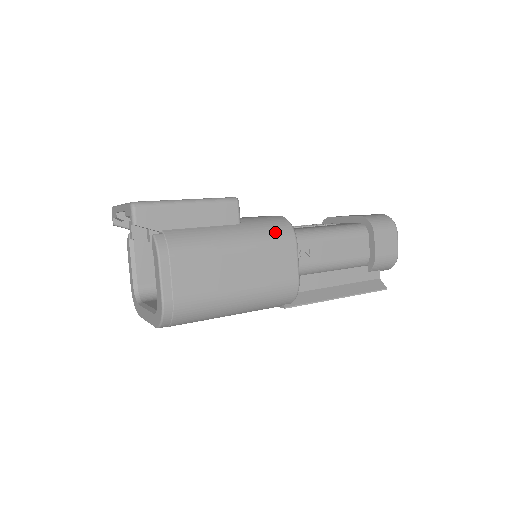
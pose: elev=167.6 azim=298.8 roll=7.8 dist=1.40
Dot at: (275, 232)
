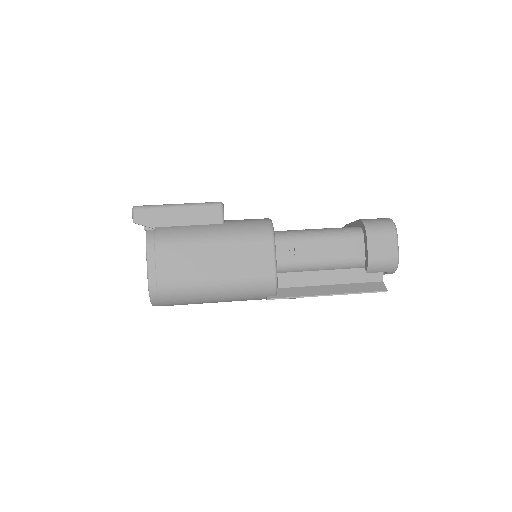
Dot at: (253, 230)
